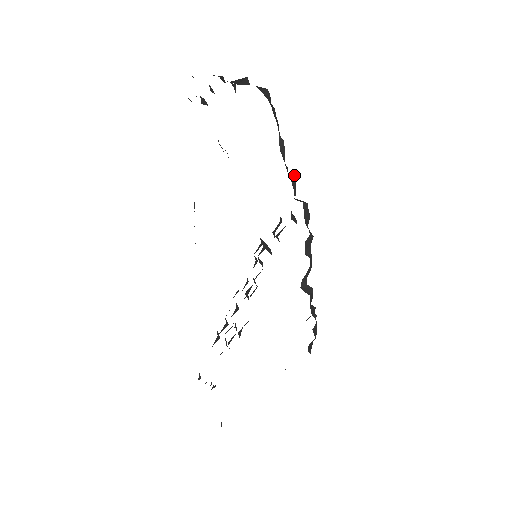
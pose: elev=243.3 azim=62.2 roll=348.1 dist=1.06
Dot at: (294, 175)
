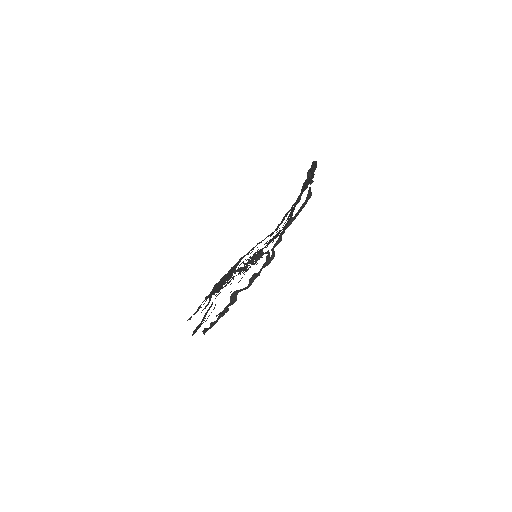
Dot at: occluded
